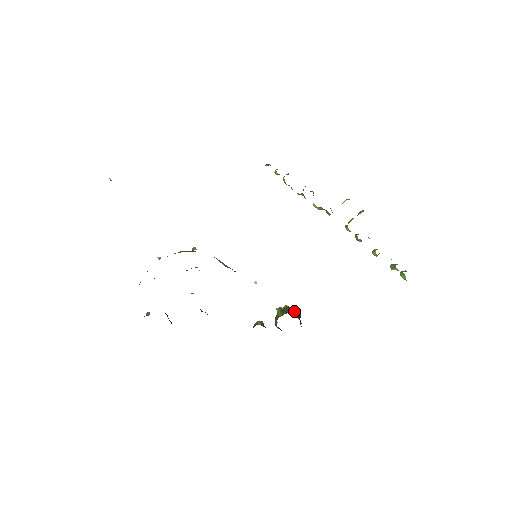
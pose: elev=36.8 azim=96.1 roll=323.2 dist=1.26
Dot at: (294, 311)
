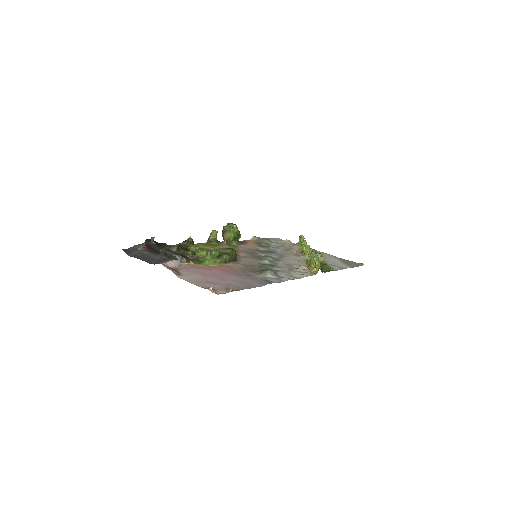
Dot at: occluded
